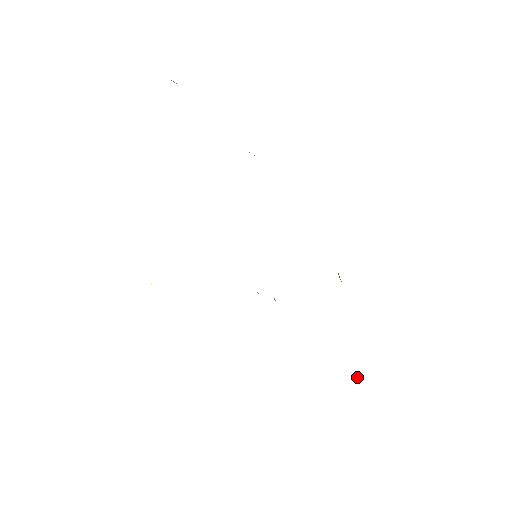
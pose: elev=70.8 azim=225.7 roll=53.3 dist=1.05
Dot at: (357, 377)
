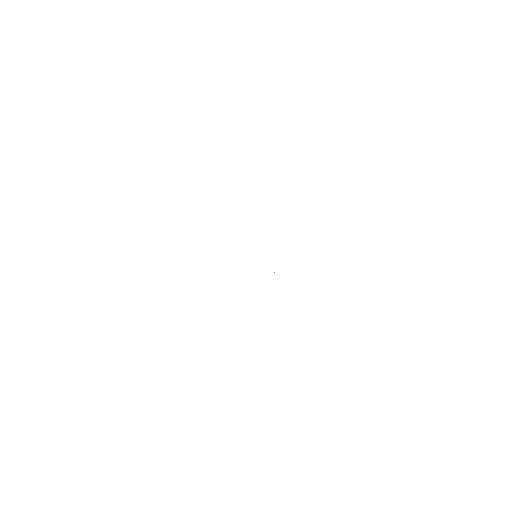
Dot at: occluded
